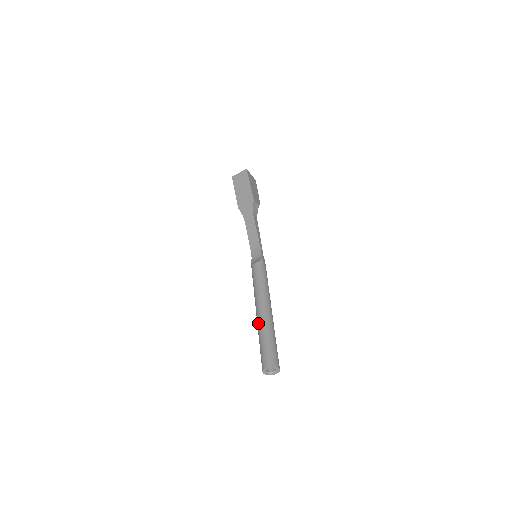
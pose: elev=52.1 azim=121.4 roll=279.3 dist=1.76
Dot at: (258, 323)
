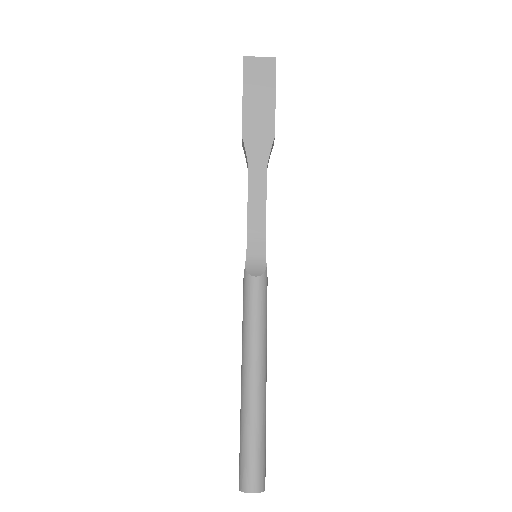
Dot at: (246, 402)
